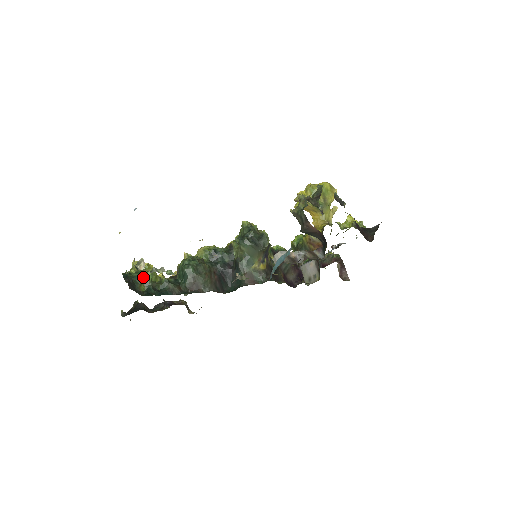
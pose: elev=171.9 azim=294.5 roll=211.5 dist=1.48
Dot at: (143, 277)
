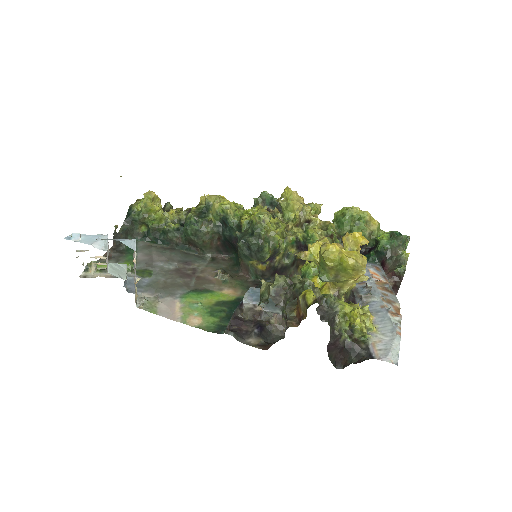
Dot at: (143, 221)
